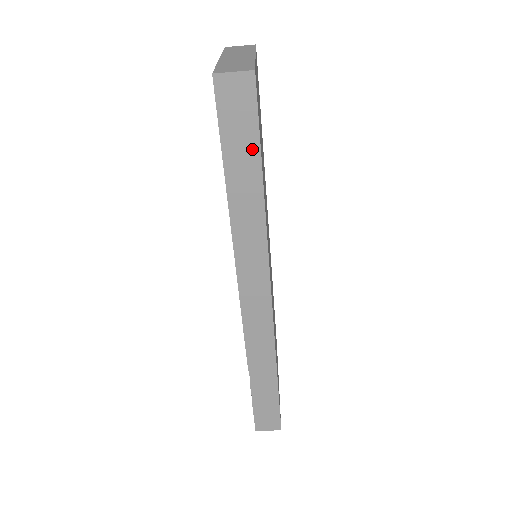
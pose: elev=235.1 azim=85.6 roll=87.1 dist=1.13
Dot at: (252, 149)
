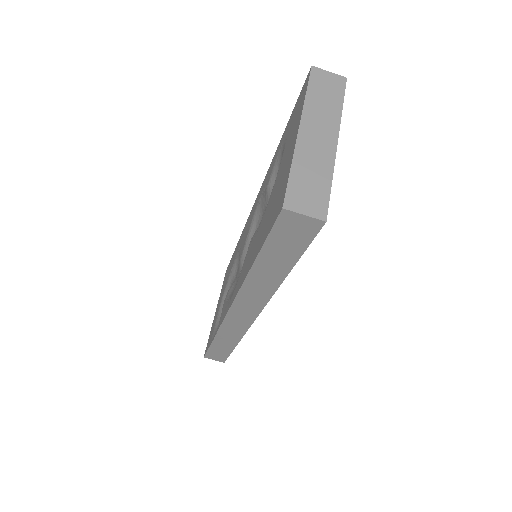
Dot at: (291, 257)
